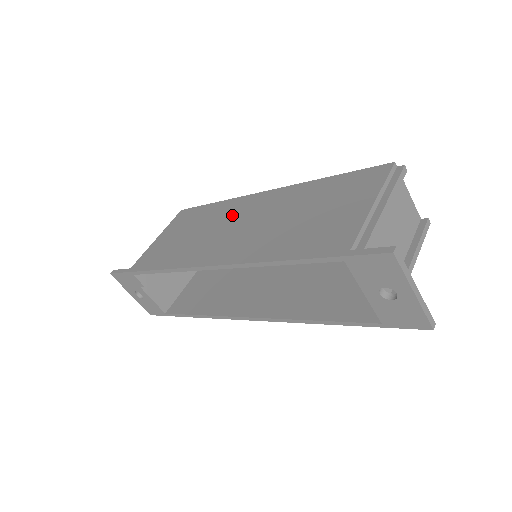
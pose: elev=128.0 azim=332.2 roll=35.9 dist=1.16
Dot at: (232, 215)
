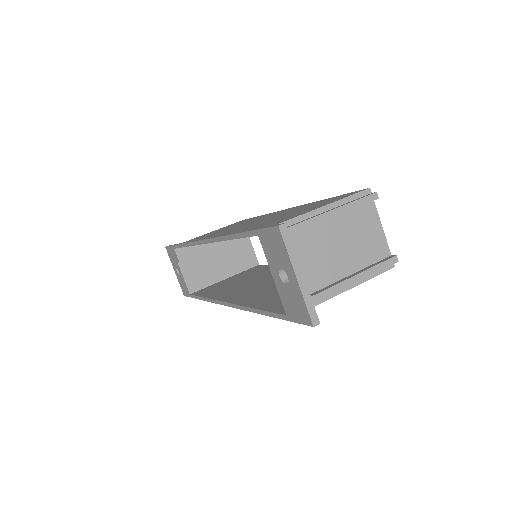
Dot at: (256, 219)
